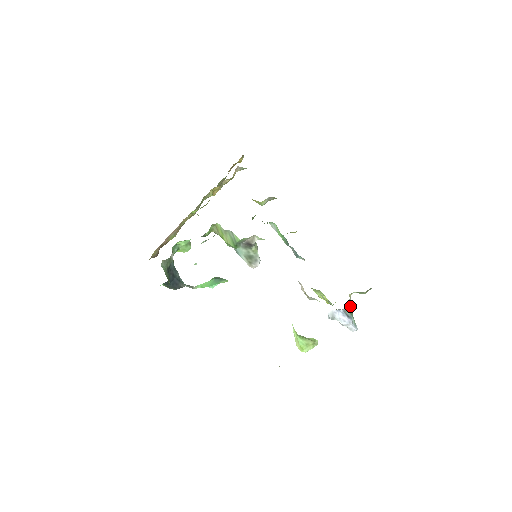
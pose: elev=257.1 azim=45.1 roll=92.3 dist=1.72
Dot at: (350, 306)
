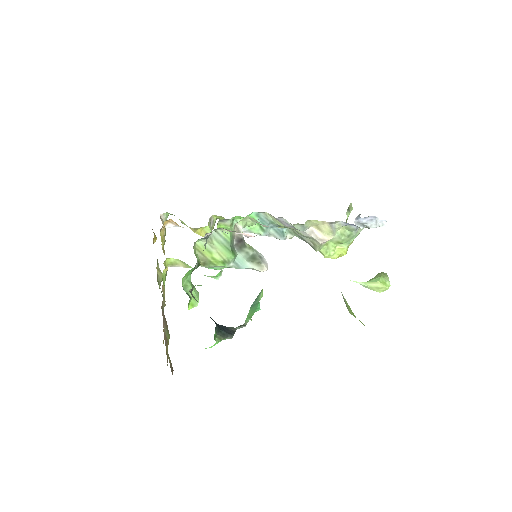
Dot at: occluded
